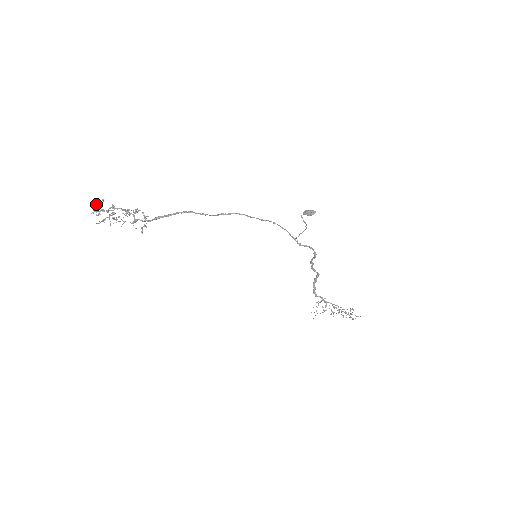
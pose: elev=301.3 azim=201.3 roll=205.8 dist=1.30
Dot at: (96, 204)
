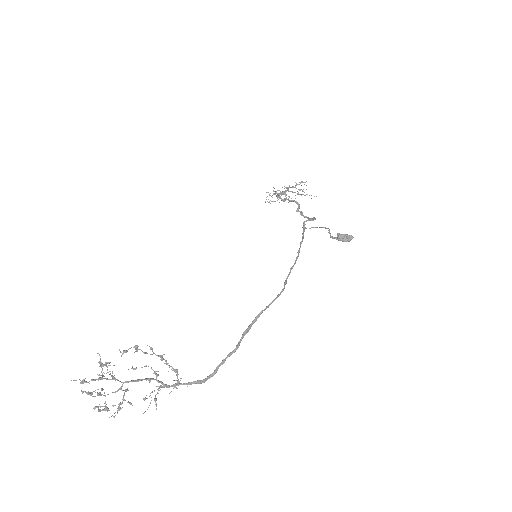
Dot at: occluded
